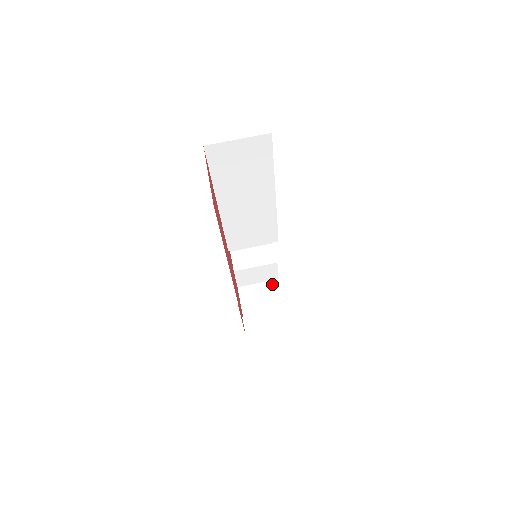
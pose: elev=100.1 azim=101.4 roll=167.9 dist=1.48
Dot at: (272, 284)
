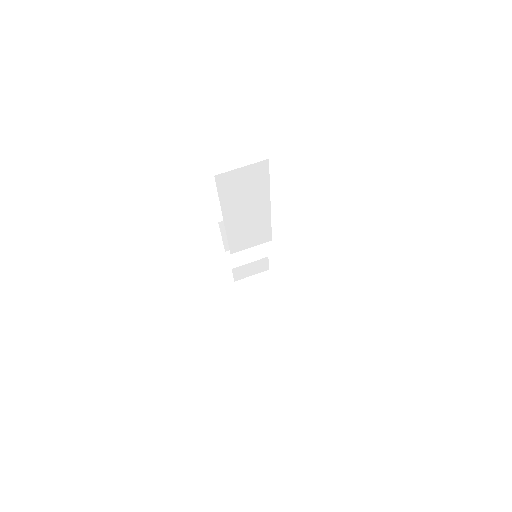
Dot at: (264, 275)
